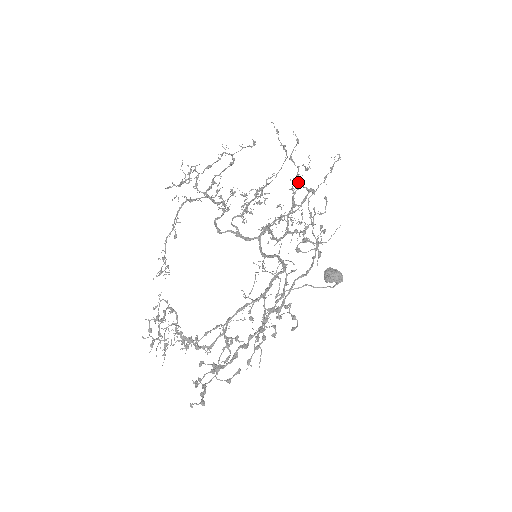
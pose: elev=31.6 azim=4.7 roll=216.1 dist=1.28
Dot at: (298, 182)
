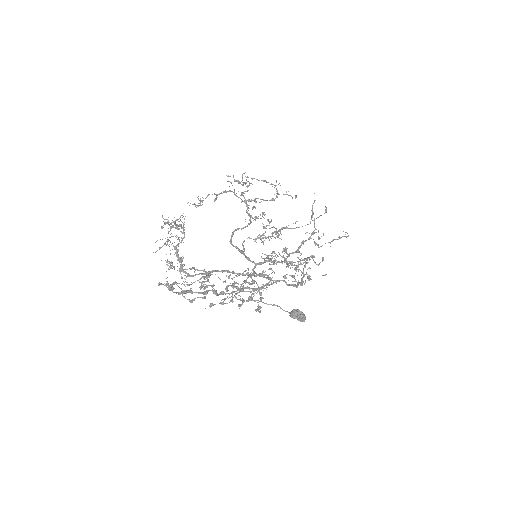
Dot at: (311, 235)
